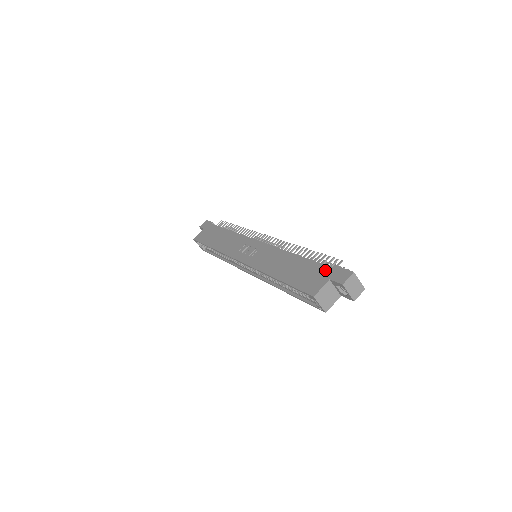
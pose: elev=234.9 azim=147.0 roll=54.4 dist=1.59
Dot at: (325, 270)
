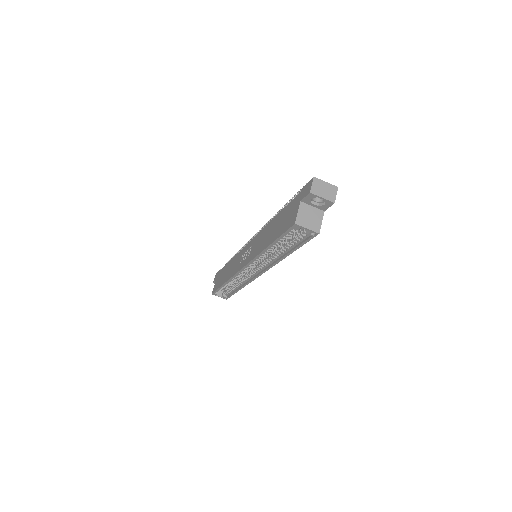
Dot at: (295, 200)
